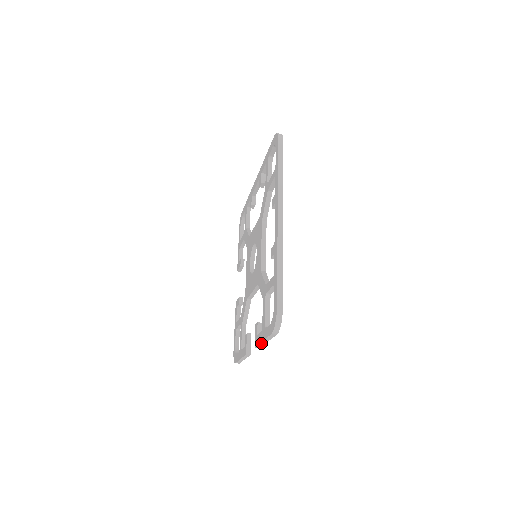
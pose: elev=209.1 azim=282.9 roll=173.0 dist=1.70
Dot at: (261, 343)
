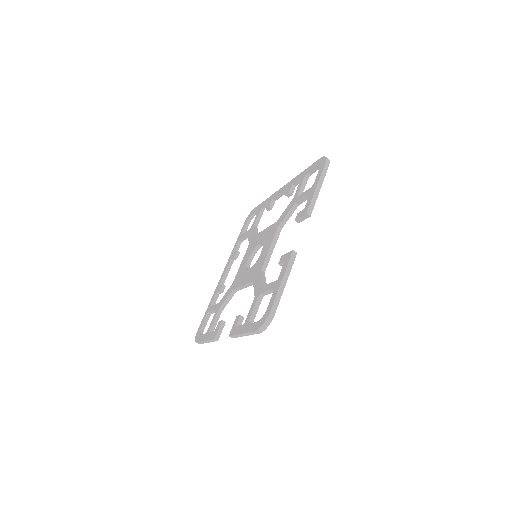
Dot at: (314, 196)
